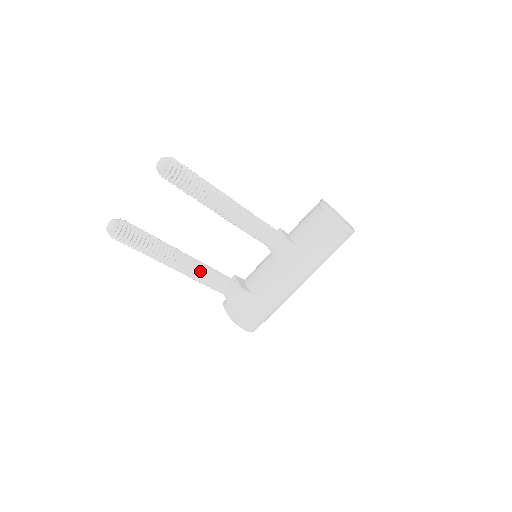
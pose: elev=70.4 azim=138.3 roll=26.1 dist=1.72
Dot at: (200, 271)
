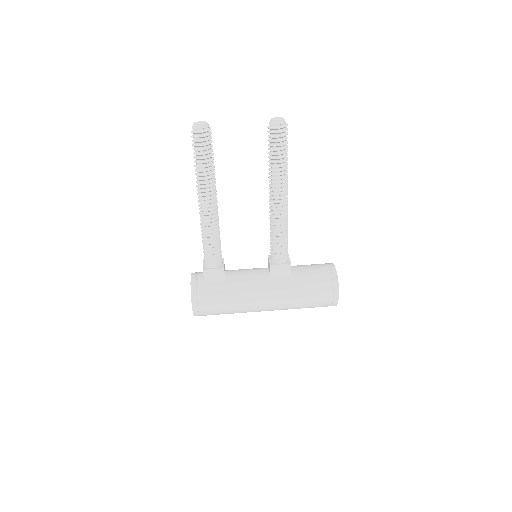
Dot at: (214, 223)
